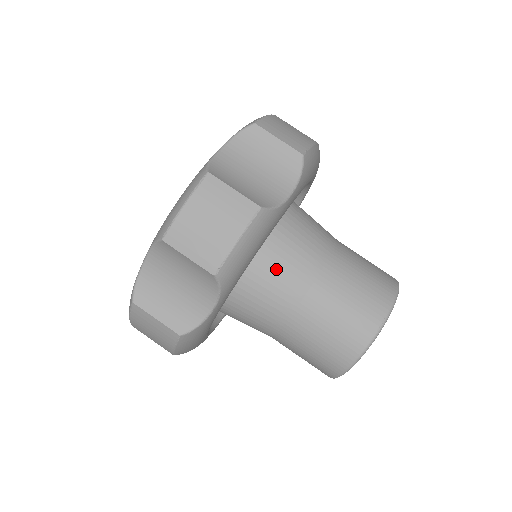
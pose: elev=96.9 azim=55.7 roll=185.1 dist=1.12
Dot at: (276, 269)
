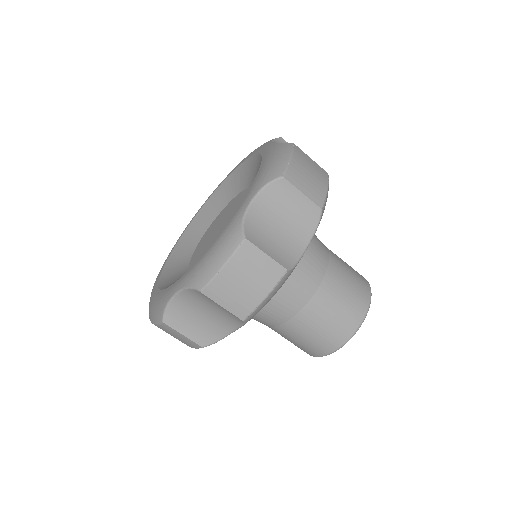
Dot at: (282, 290)
